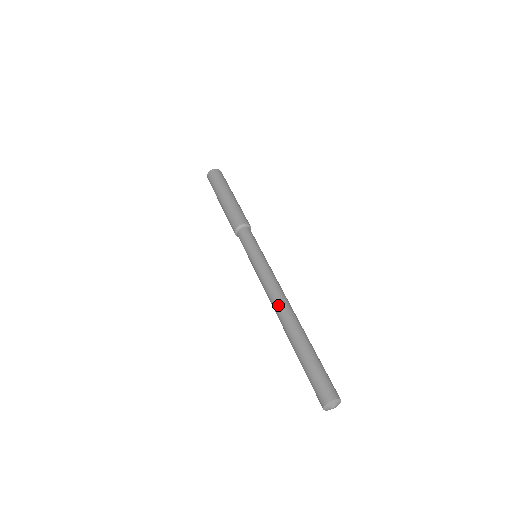
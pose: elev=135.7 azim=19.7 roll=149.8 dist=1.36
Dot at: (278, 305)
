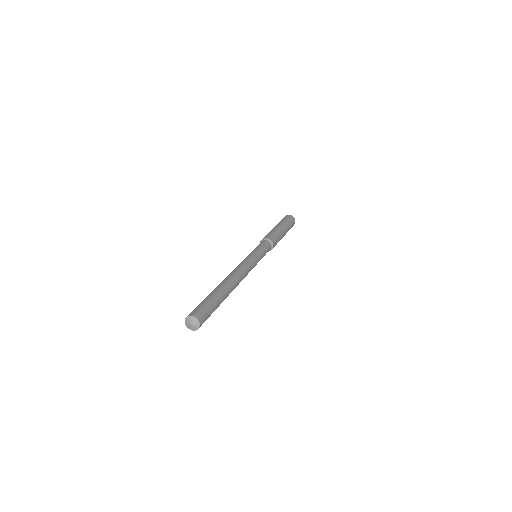
Dot at: (229, 274)
